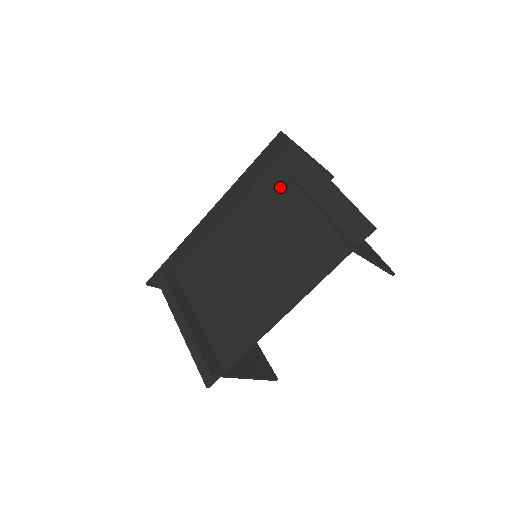
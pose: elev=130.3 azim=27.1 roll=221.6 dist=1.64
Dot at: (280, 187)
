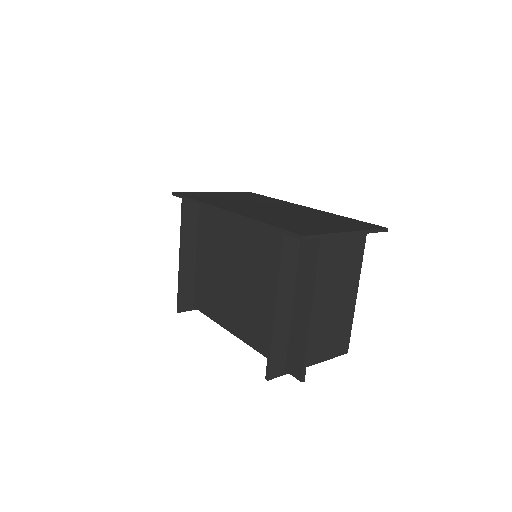
Dot at: occluded
